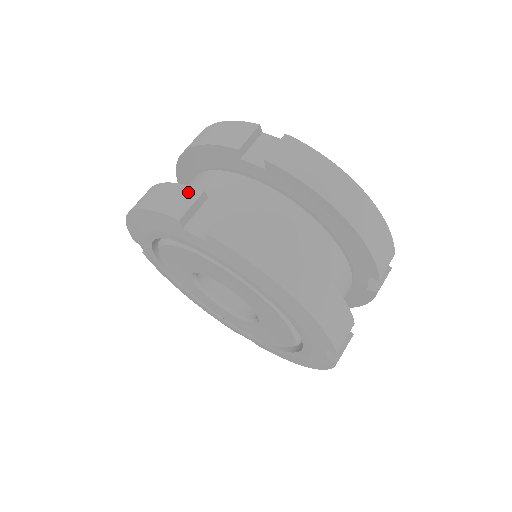
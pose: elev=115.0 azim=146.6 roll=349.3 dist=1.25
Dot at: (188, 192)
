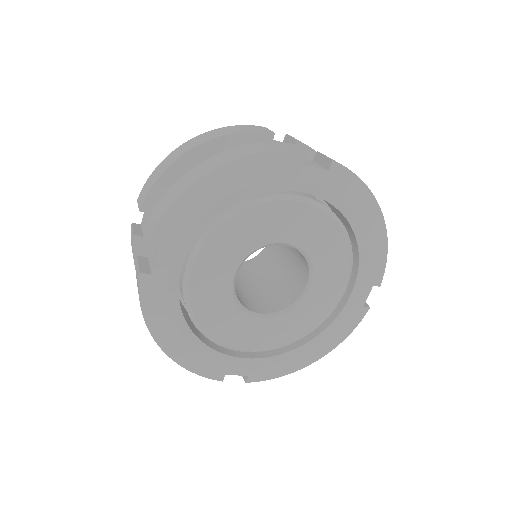
Dot at: (283, 143)
